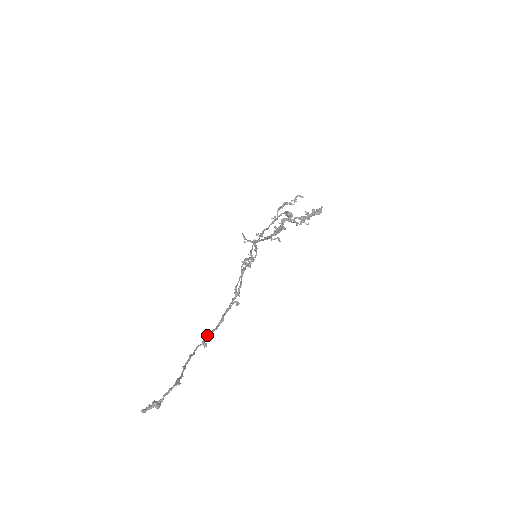
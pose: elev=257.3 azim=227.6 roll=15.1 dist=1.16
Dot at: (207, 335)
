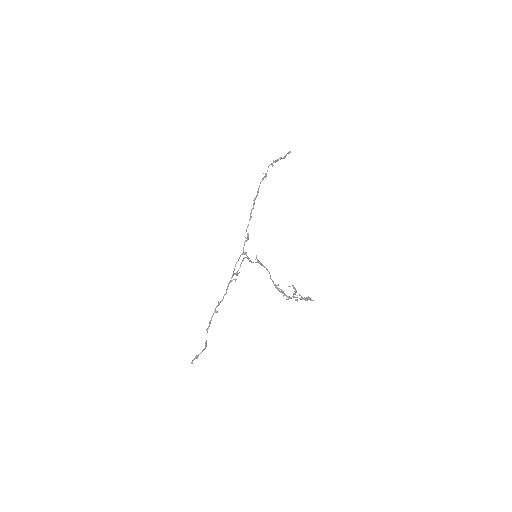
Dot at: (218, 305)
